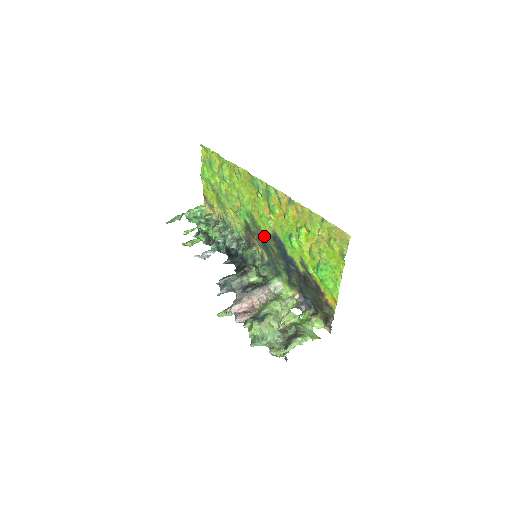
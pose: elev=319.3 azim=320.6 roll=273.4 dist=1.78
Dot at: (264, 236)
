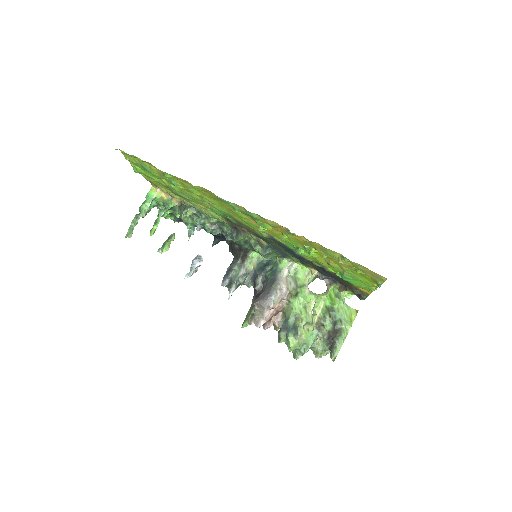
Dot at: (256, 233)
